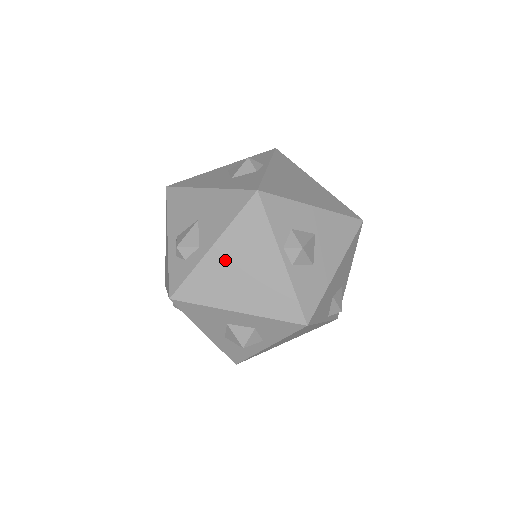
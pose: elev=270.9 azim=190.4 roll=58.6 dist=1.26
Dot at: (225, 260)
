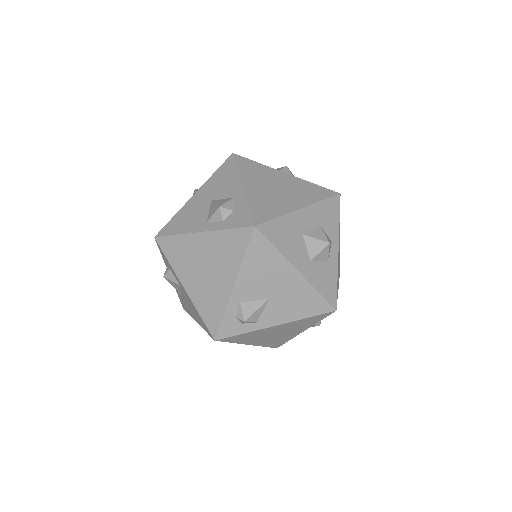
Dot at: (259, 188)
